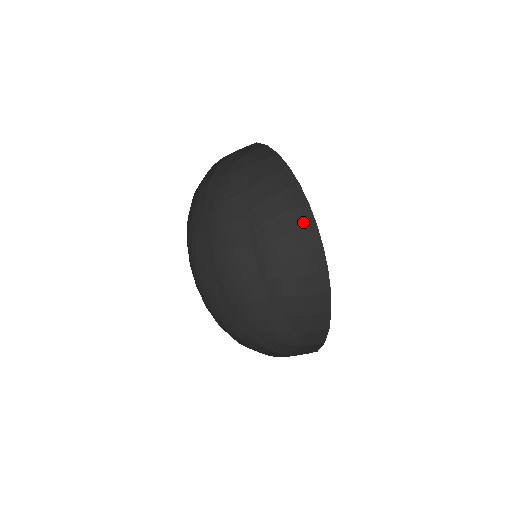
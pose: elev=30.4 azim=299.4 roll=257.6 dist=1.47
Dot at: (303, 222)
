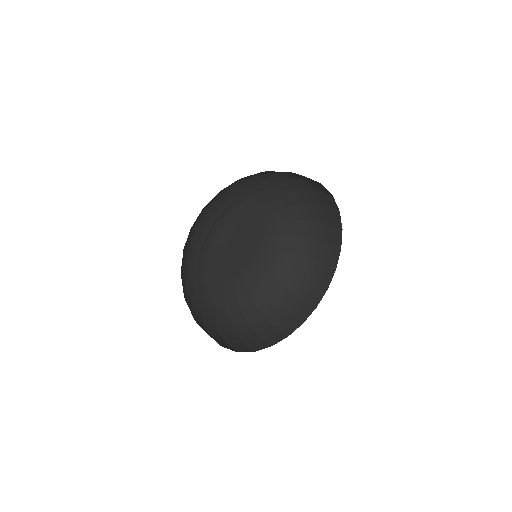
Dot at: occluded
